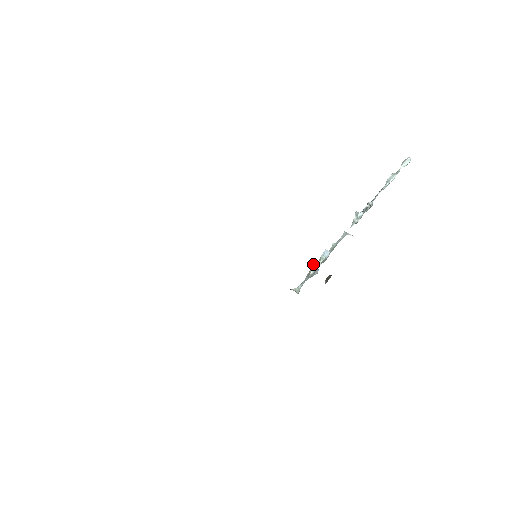
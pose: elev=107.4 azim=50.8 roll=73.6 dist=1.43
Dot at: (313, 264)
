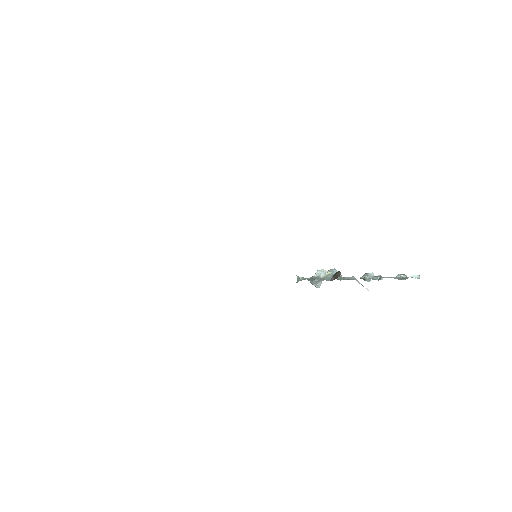
Dot at: occluded
